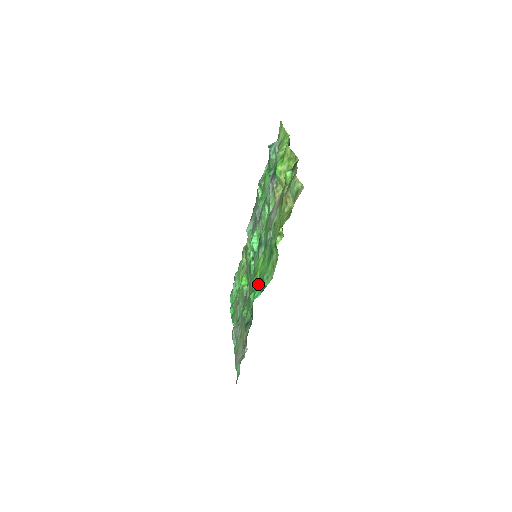
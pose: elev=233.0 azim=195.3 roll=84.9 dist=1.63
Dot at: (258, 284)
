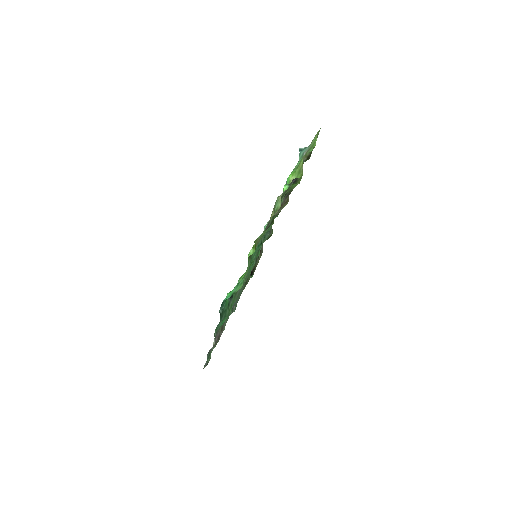
Dot at: occluded
